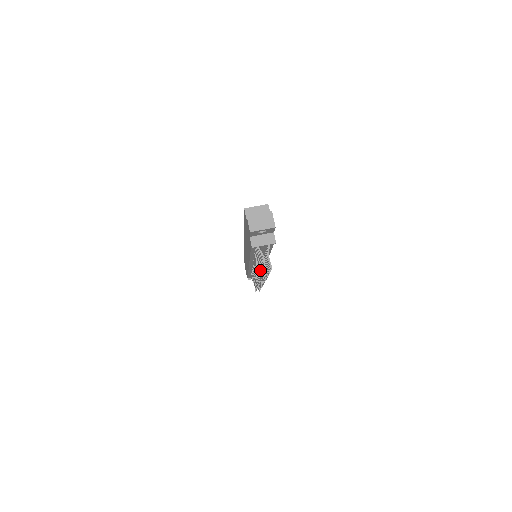
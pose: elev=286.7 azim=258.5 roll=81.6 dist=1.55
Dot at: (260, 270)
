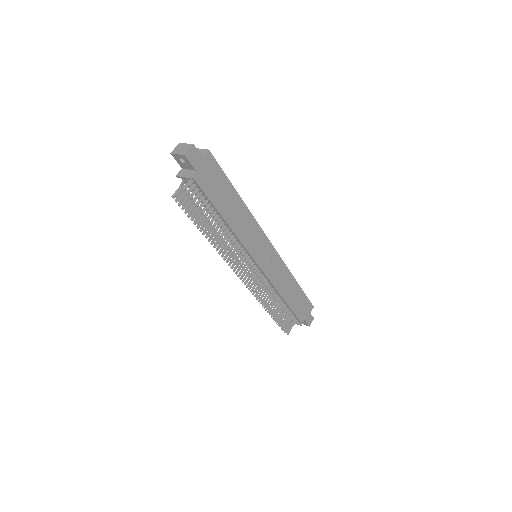
Dot at: occluded
